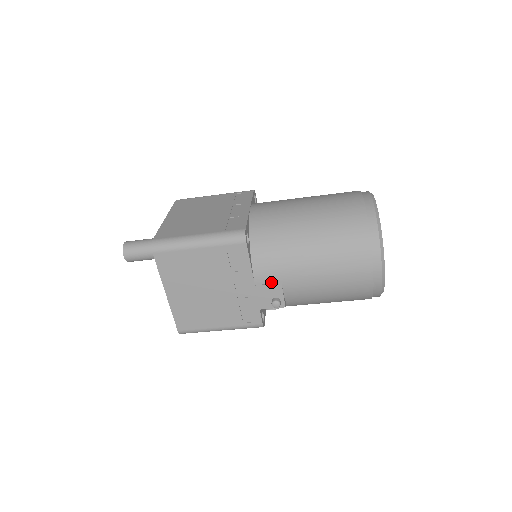
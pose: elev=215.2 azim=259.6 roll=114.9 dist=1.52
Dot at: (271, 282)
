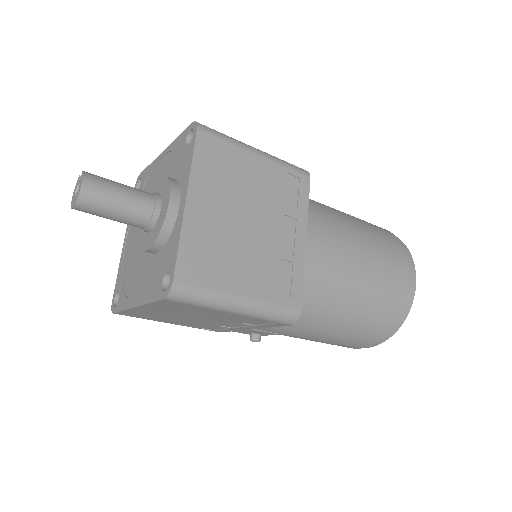
Dot at: (270, 331)
